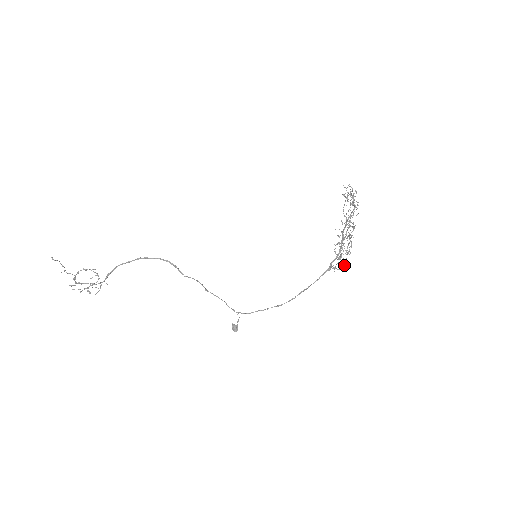
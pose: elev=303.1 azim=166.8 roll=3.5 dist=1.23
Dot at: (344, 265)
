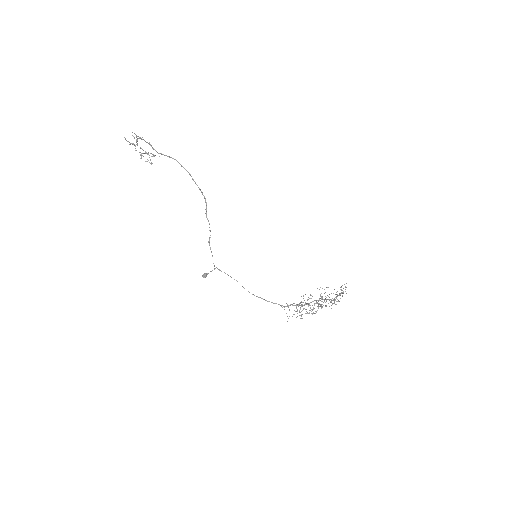
Dot at: occluded
